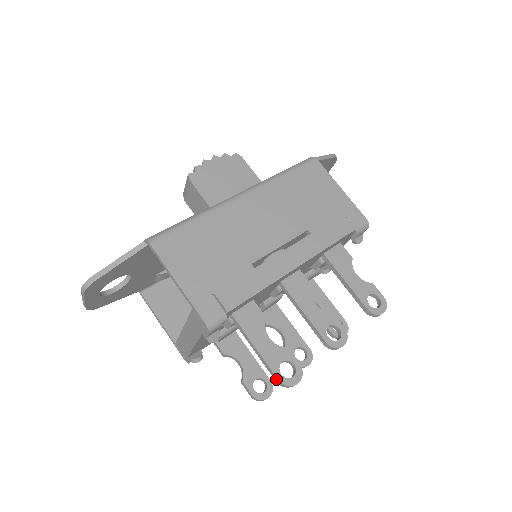
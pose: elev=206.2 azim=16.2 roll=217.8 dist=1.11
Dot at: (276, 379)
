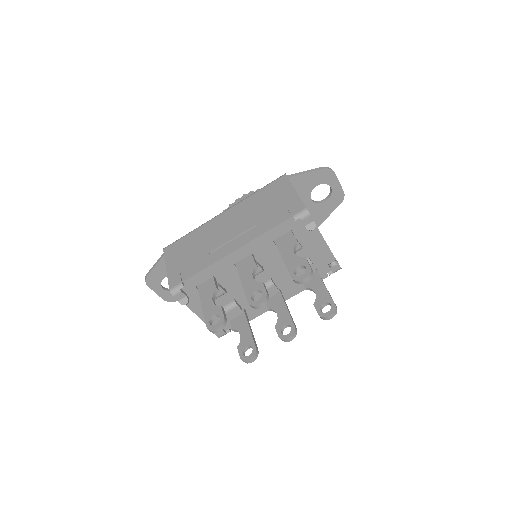
Dot at: (207, 326)
